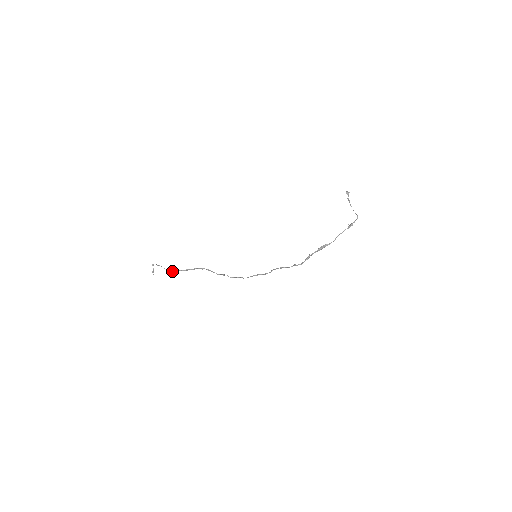
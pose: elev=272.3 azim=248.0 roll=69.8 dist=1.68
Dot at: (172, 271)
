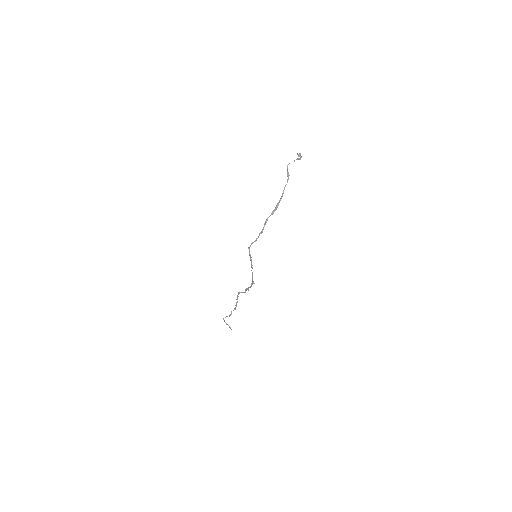
Dot at: (231, 314)
